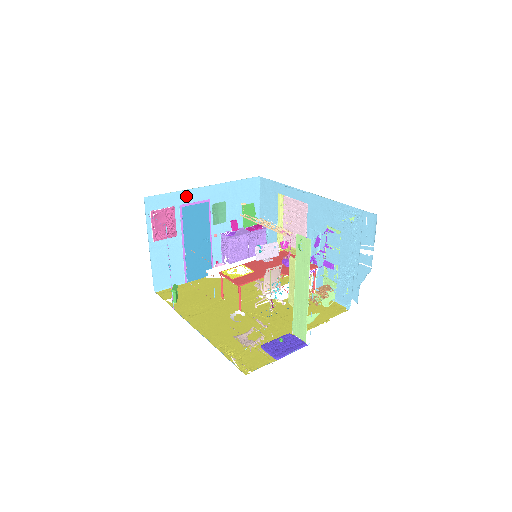
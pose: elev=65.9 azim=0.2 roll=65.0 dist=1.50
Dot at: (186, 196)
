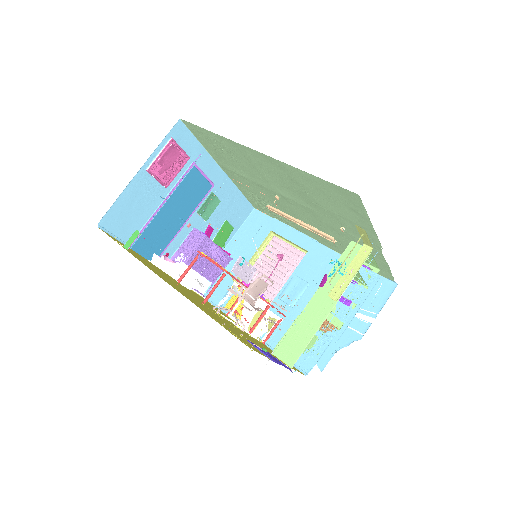
Dot at: (204, 160)
